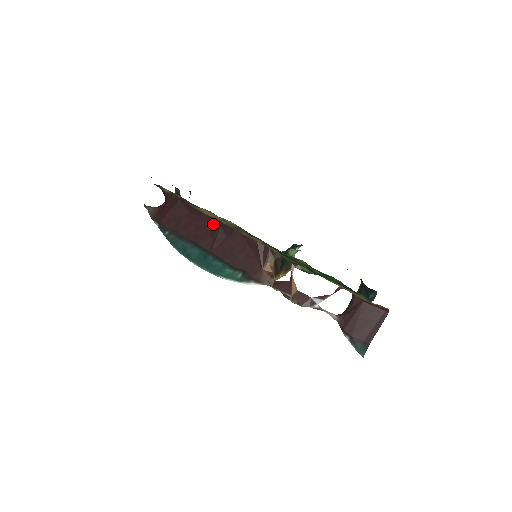
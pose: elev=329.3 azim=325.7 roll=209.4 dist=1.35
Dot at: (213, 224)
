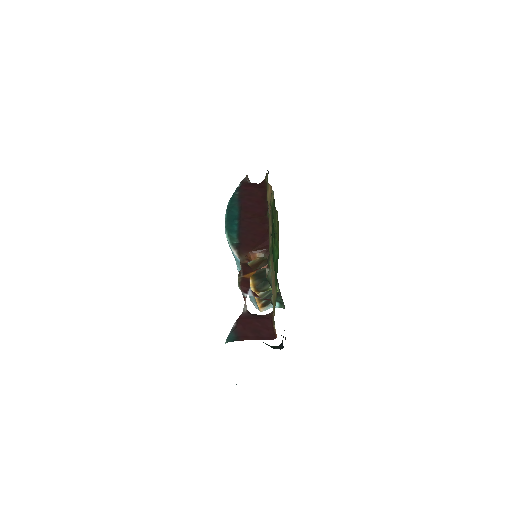
Dot at: (262, 212)
